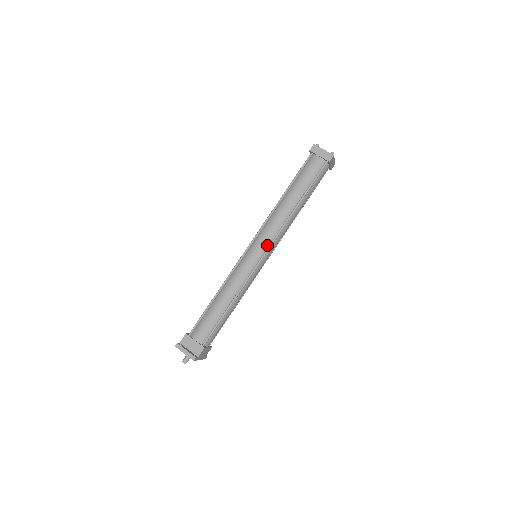
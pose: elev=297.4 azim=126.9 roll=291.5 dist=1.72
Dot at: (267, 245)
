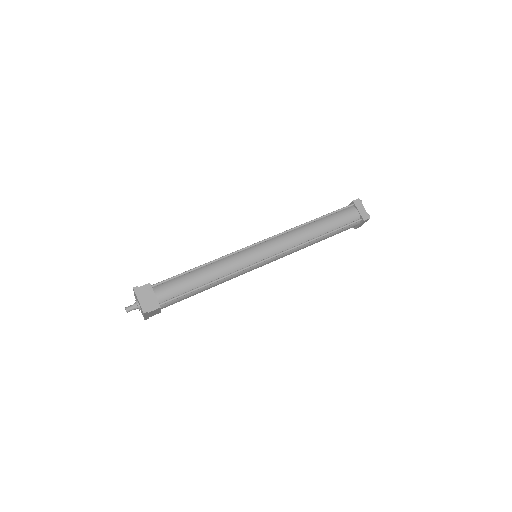
Dot at: (274, 253)
